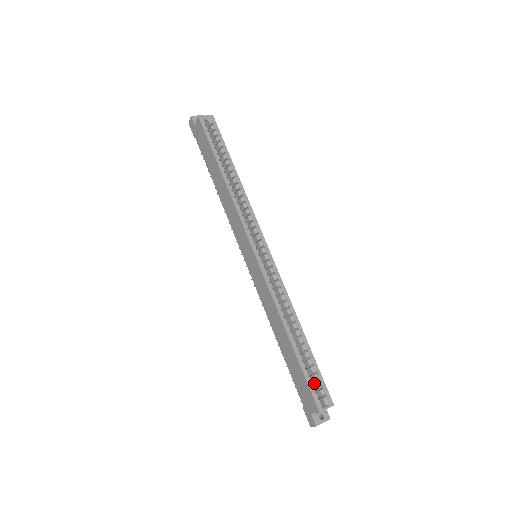
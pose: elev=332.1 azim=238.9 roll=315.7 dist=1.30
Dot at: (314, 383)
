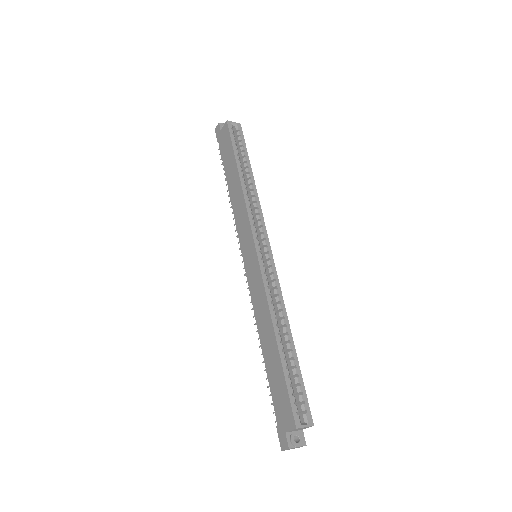
Dot at: (295, 397)
